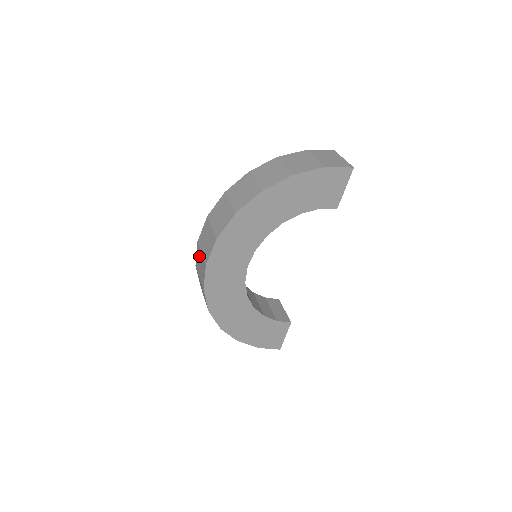
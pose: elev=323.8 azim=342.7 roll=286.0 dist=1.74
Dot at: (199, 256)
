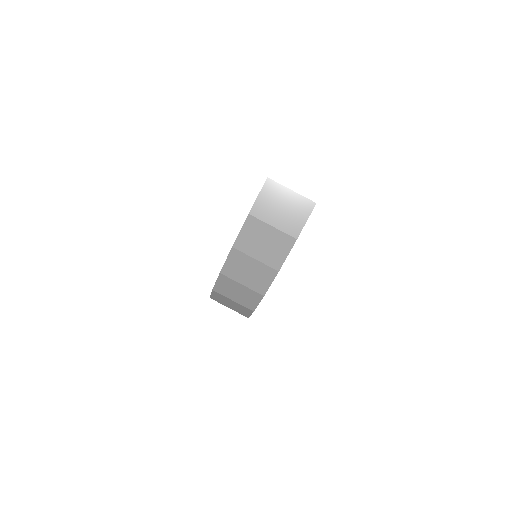
Dot at: occluded
